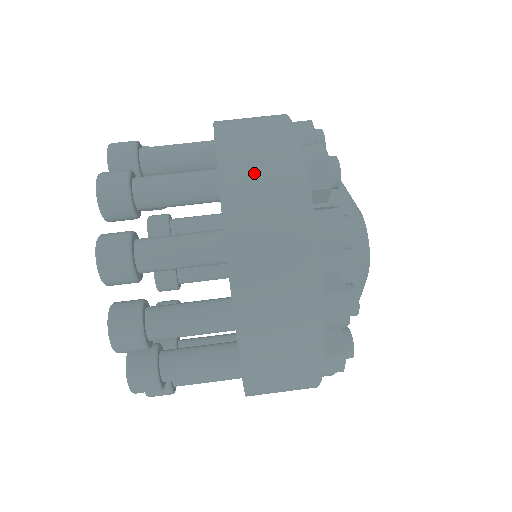
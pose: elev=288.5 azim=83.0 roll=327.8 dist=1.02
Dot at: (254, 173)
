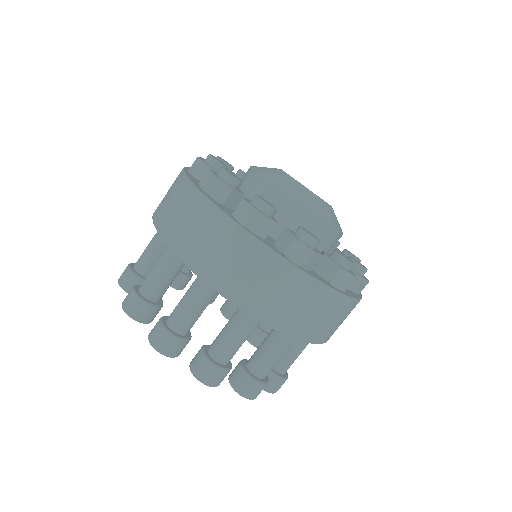
Dot at: (289, 308)
